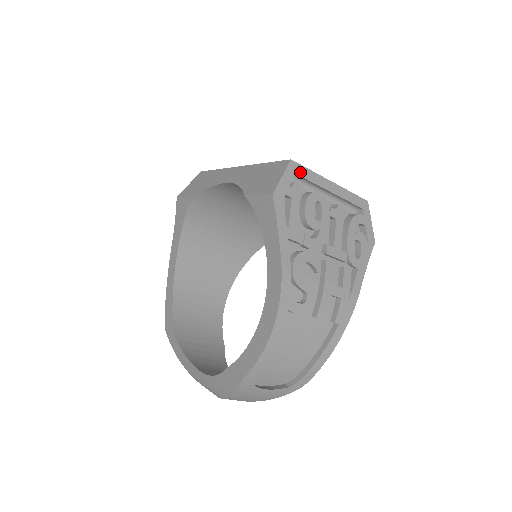
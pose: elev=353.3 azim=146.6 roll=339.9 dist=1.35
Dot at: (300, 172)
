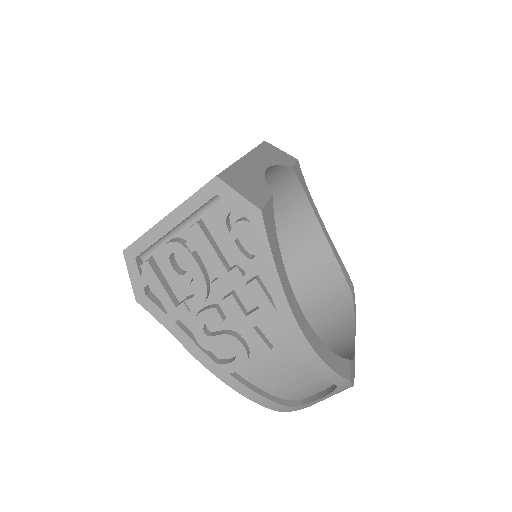
Dot at: (137, 251)
